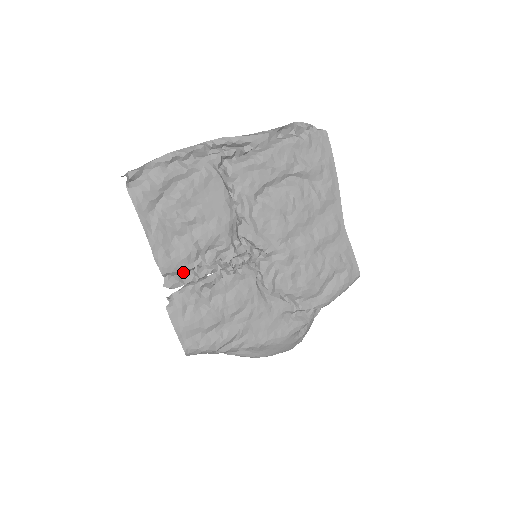
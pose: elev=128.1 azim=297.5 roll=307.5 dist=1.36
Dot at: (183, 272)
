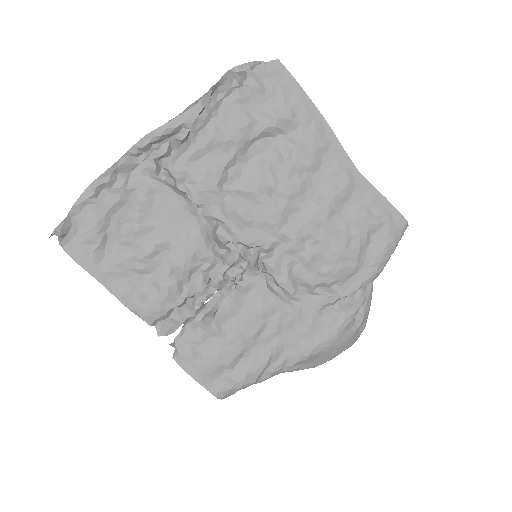
Dot at: (174, 311)
